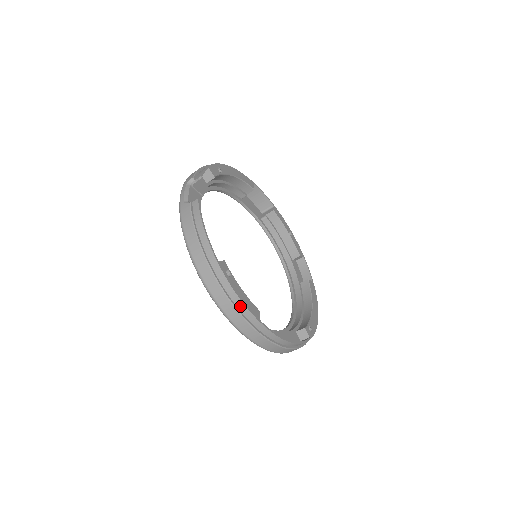
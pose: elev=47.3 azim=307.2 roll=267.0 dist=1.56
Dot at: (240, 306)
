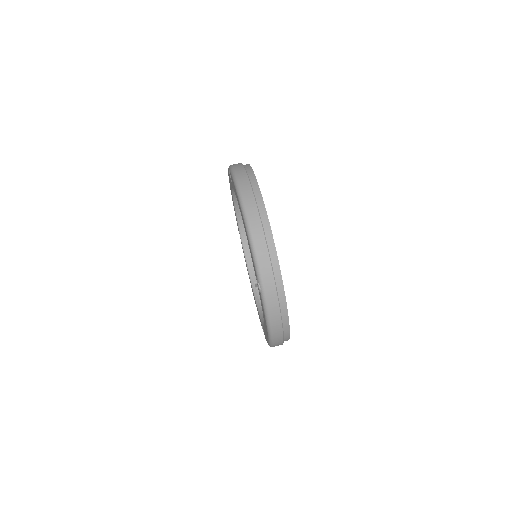
Dot at: (249, 172)
